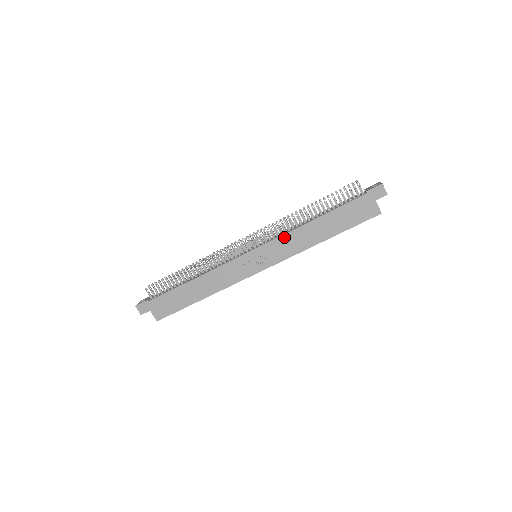
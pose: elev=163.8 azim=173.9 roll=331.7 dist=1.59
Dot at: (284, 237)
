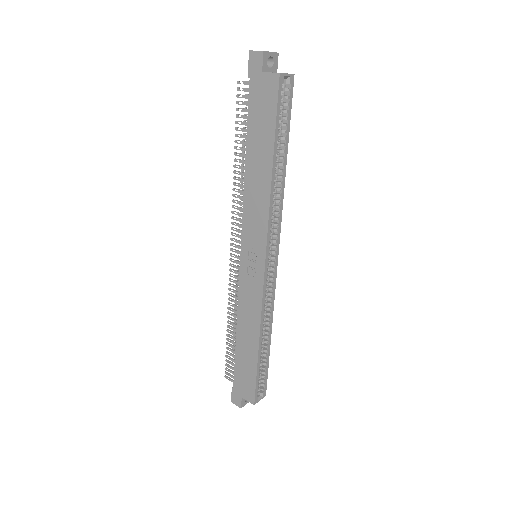
Dot at: (245, 211)
